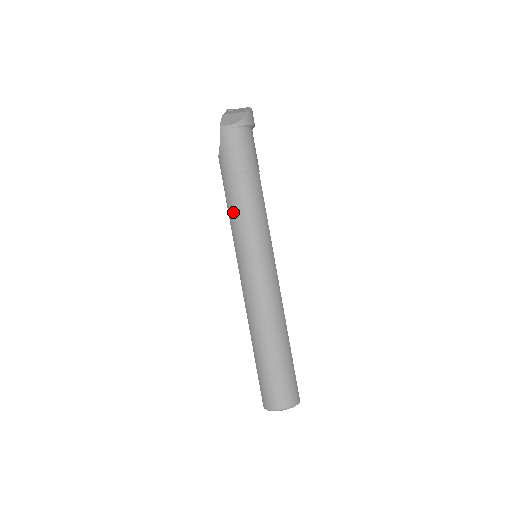
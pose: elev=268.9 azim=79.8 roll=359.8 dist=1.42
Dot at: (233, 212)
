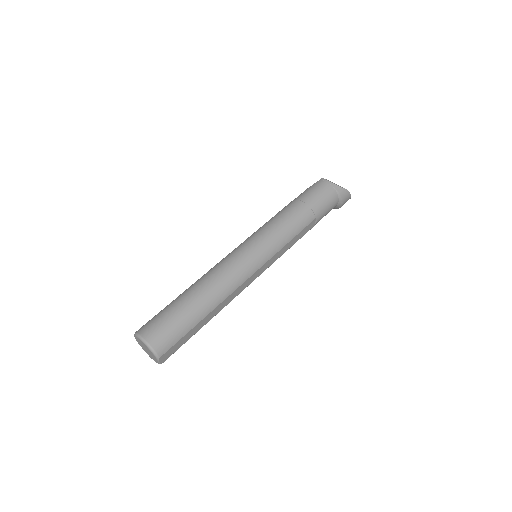
Dot at: (275, 216)
